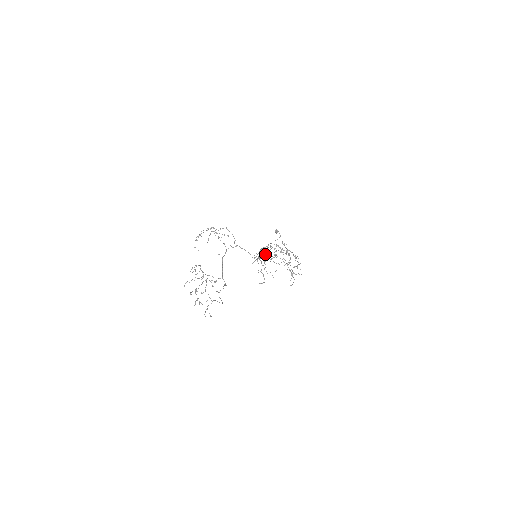
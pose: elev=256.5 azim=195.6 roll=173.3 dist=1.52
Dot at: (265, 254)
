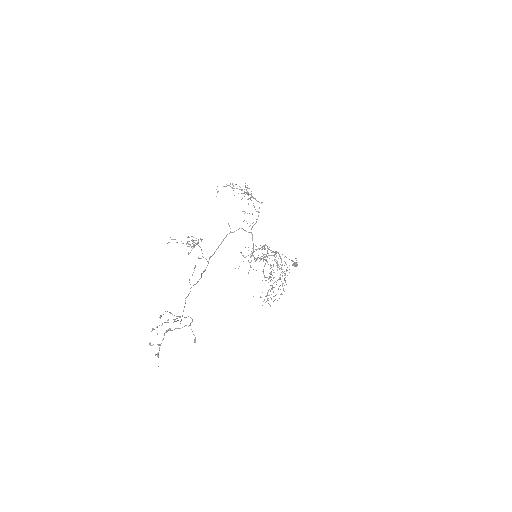
Dot at: (264, 254)
